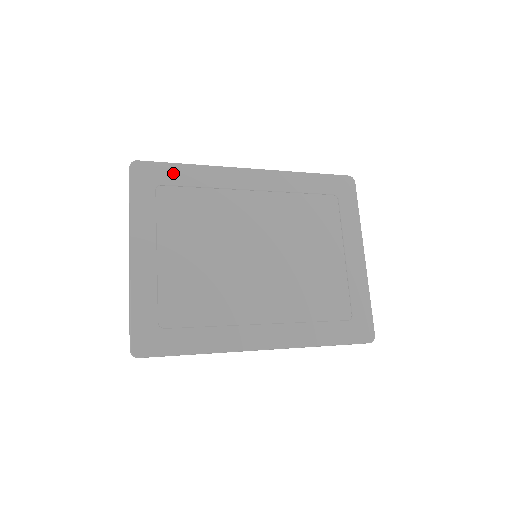
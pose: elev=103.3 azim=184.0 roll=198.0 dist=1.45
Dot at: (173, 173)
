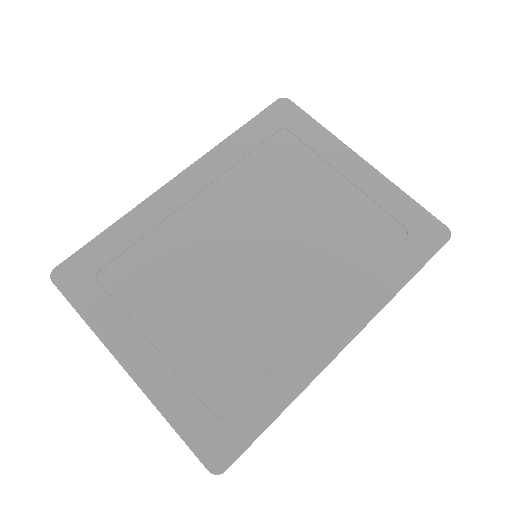
Dot at: (101, 249)
